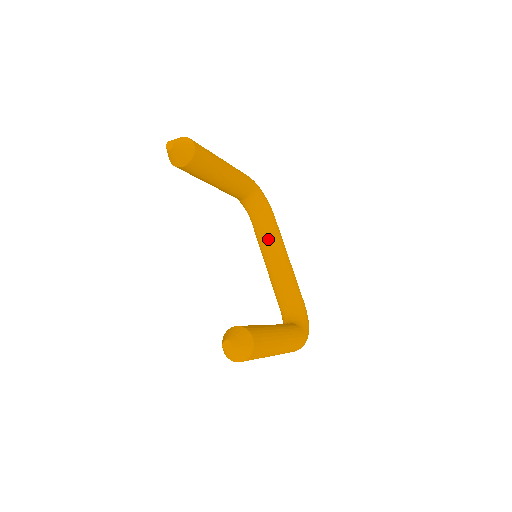
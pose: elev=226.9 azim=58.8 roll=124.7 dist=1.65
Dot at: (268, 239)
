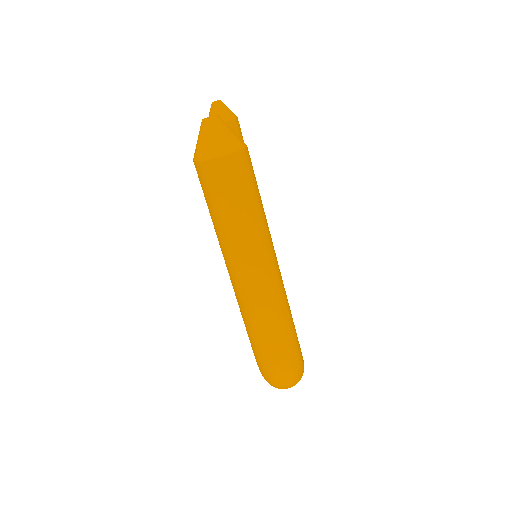
Dot at: occluded
